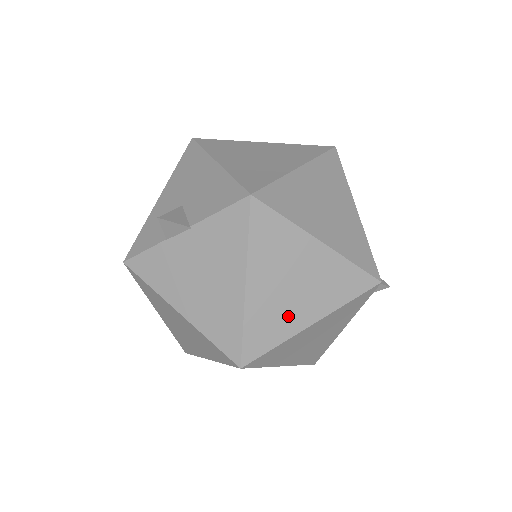
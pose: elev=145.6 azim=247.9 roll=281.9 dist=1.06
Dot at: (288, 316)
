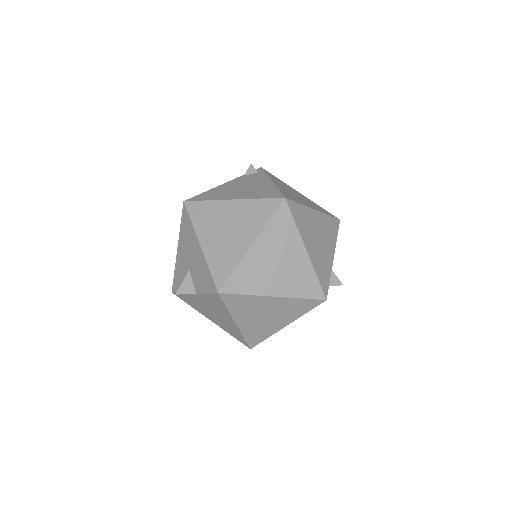
Dot at: (268, 327)
